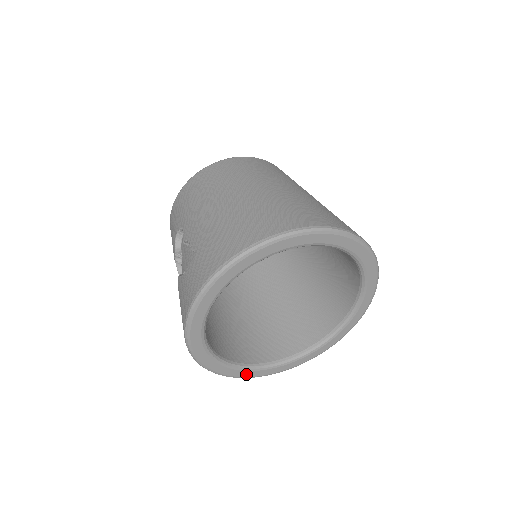
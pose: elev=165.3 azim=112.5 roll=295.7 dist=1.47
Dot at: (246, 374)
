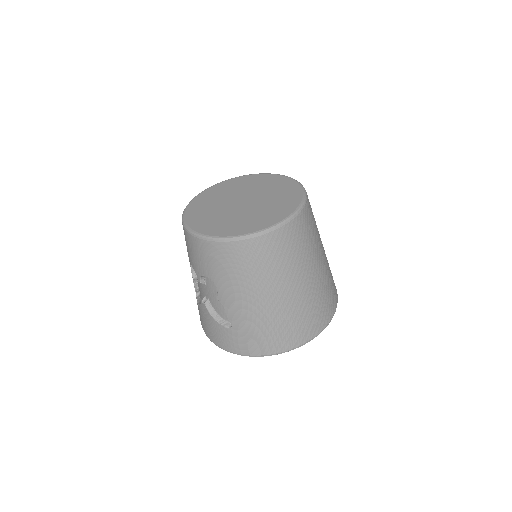
Dot at: occluded
